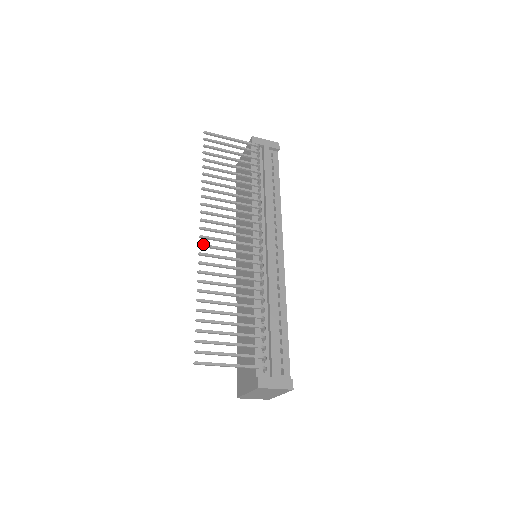
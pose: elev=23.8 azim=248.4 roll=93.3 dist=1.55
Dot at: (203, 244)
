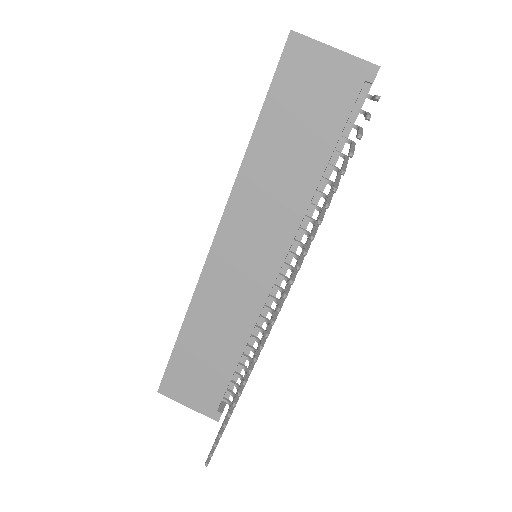
Dot at: occluded
